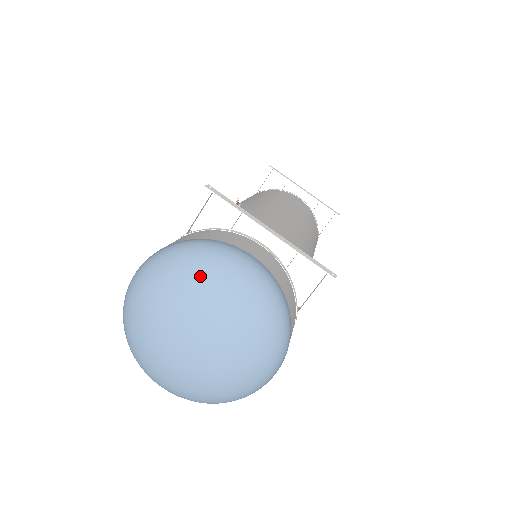
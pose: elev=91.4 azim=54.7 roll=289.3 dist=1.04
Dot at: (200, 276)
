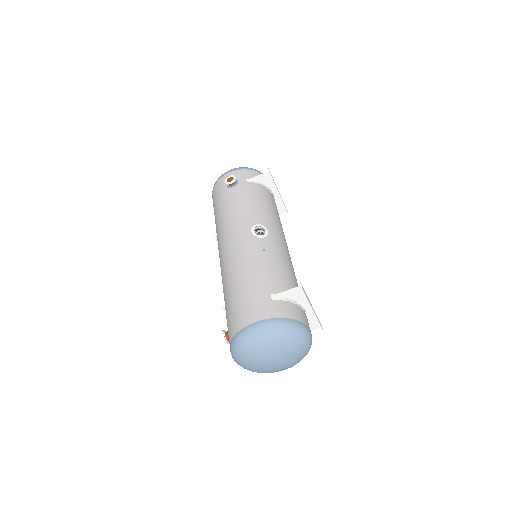
Dot at: (294, 343)
